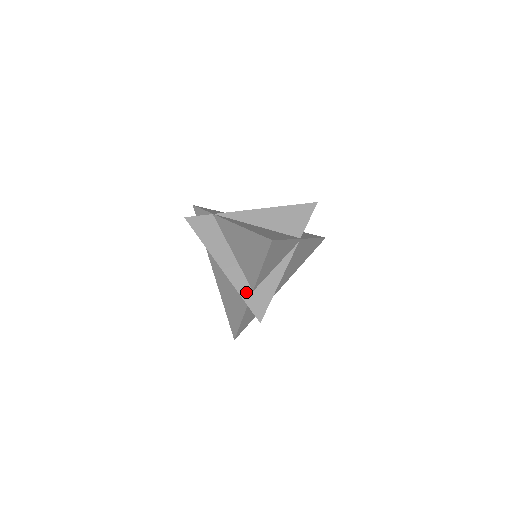
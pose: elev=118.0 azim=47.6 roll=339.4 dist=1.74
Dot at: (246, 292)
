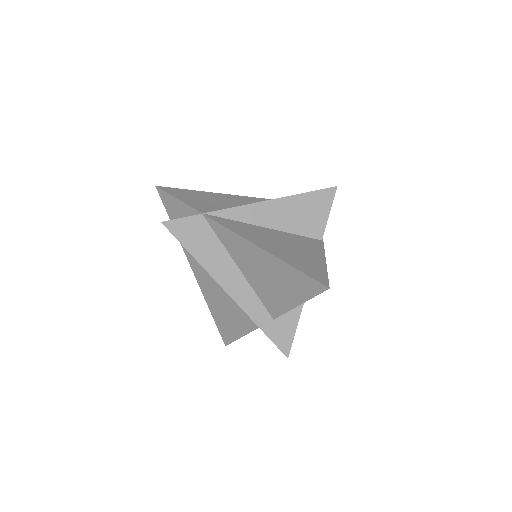
Dot at: (265, 322)
